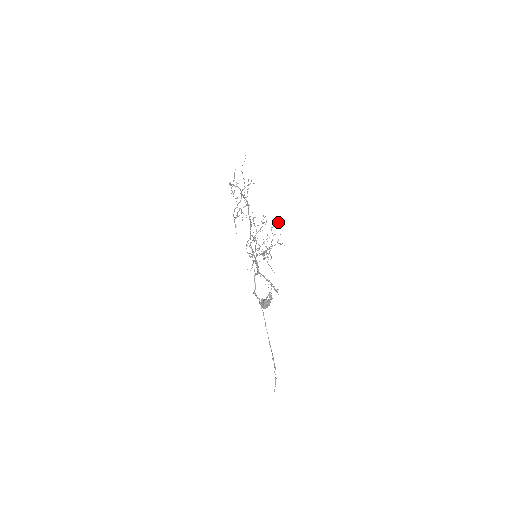
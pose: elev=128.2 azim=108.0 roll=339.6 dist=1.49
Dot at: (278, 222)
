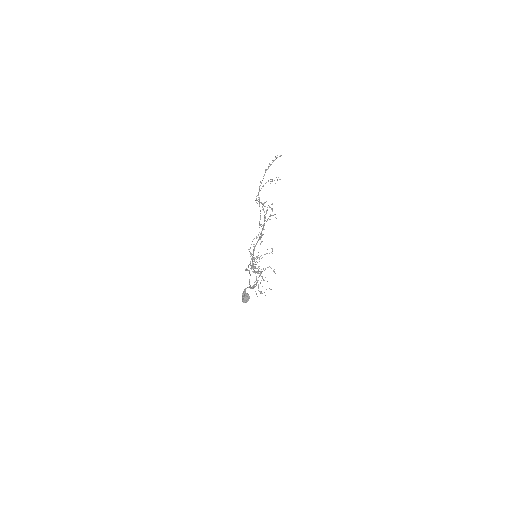
Dot at: (270, 289)
